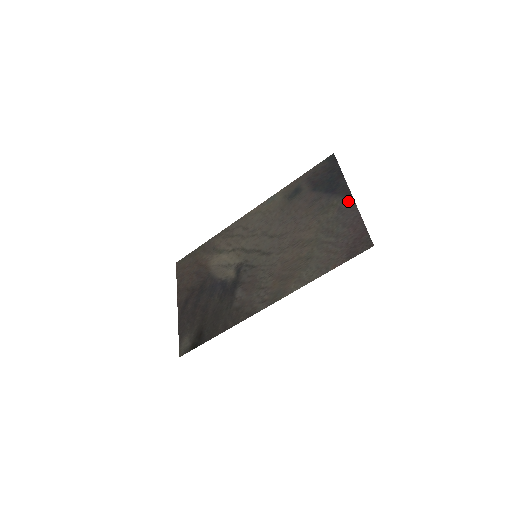
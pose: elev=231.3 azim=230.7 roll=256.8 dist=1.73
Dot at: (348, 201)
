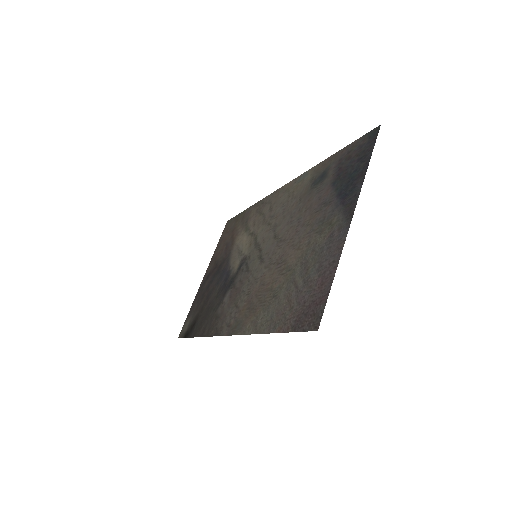
Dot at: (343, 227)
